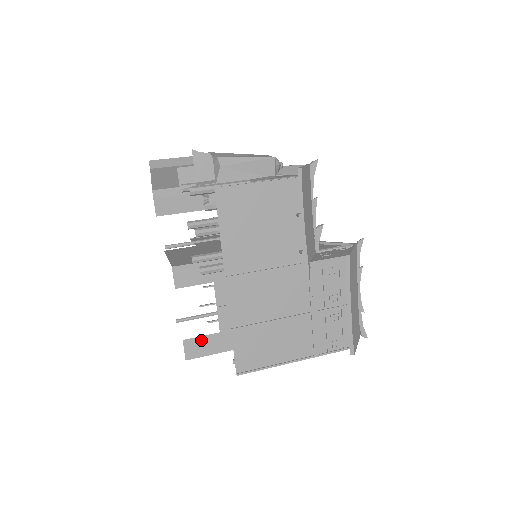
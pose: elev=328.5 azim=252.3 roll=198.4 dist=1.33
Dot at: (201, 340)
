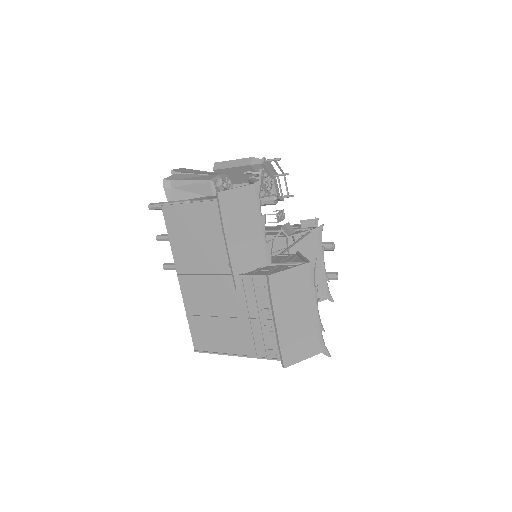
Dot at: occluded
